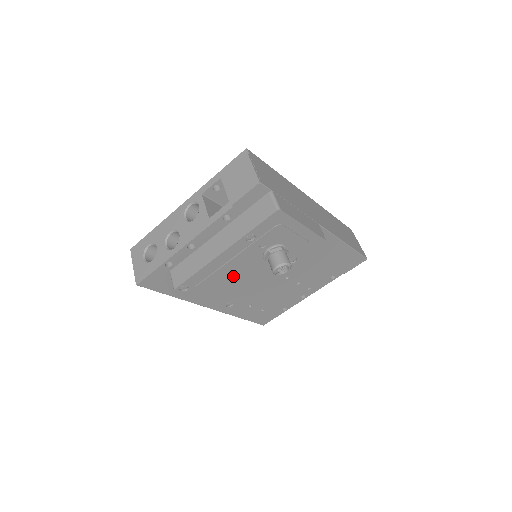
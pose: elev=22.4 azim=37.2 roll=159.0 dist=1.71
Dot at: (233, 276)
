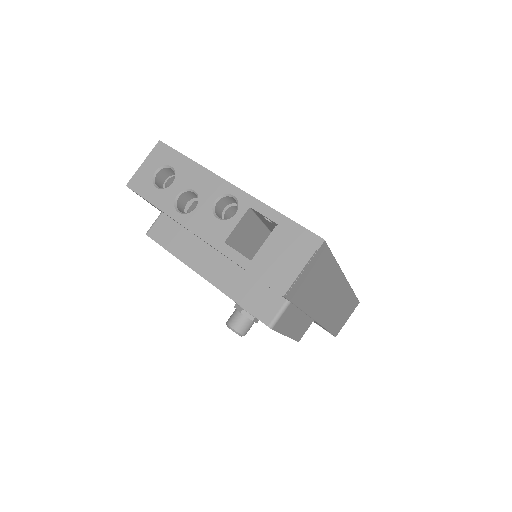
Dot at: occluded
